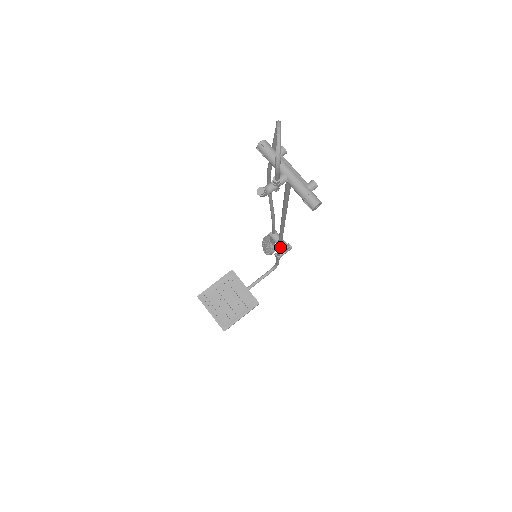
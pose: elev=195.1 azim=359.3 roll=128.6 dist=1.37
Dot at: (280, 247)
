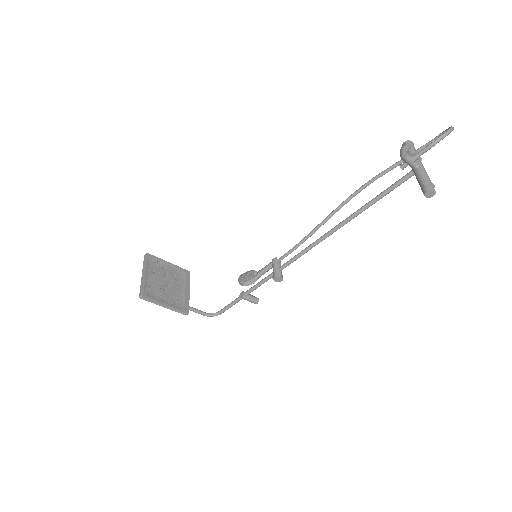
Dot at: (276, 272)
